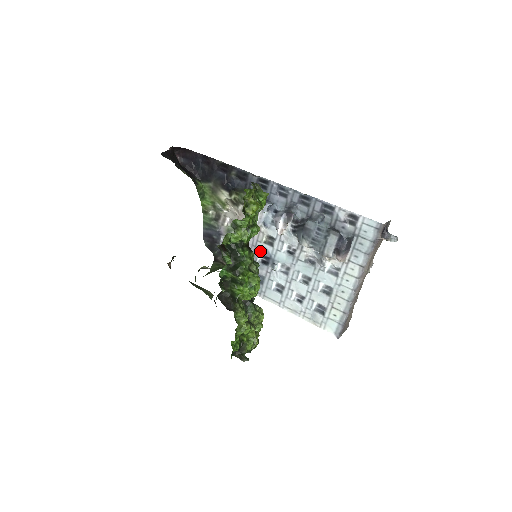
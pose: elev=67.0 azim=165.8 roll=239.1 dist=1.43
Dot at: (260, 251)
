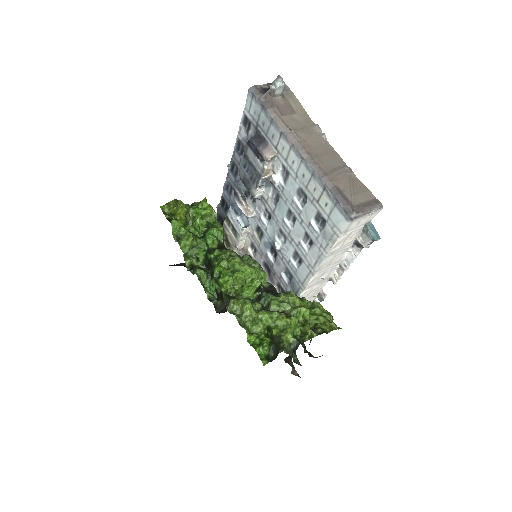
Dot at: (266, 251)
